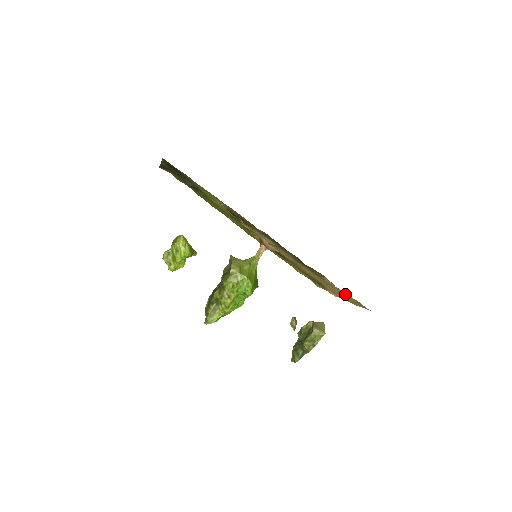
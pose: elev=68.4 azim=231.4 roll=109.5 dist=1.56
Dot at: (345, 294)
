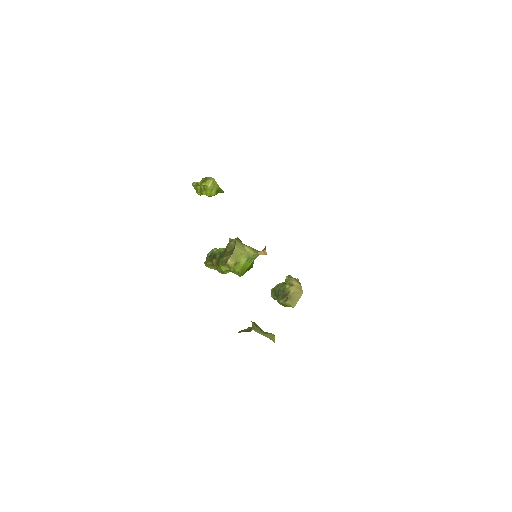
Dot at: occluded
